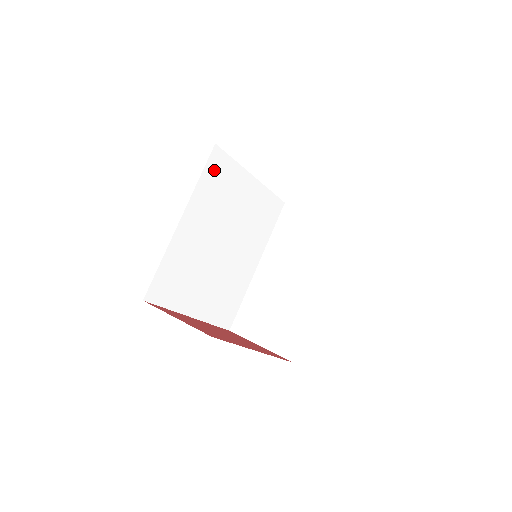
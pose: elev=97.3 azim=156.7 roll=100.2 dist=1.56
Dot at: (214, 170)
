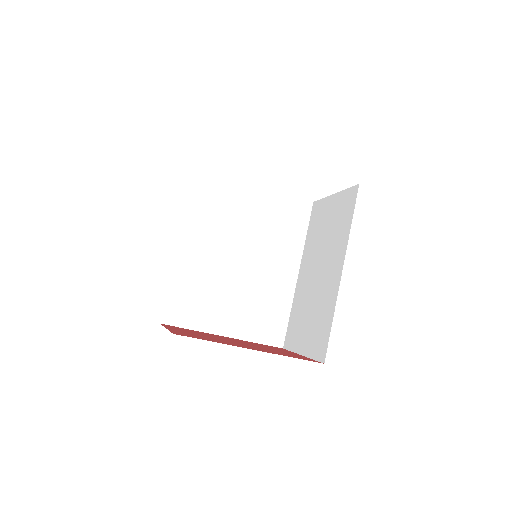
Dot at: (205, 189)
